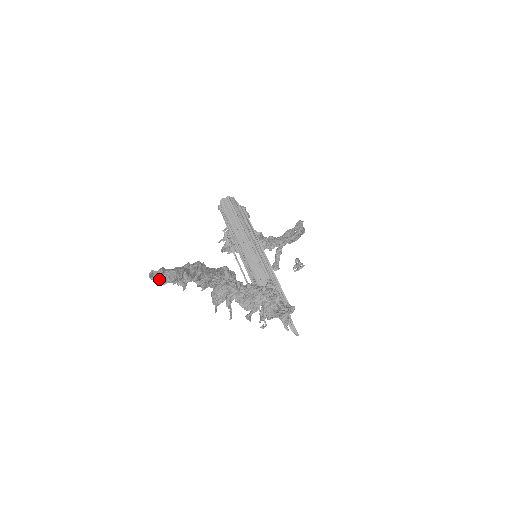
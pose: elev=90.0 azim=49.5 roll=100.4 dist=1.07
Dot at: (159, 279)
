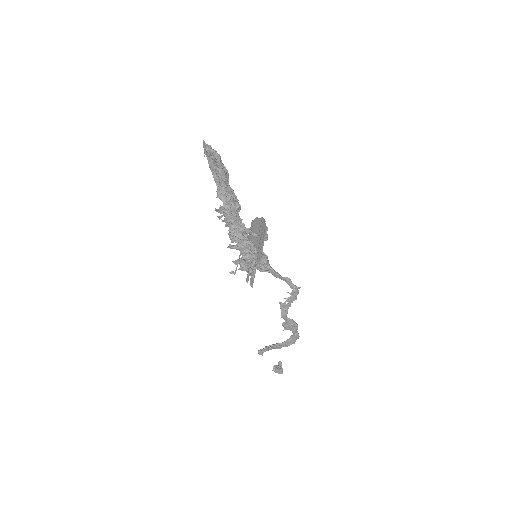
Dot at: (206, 147)
